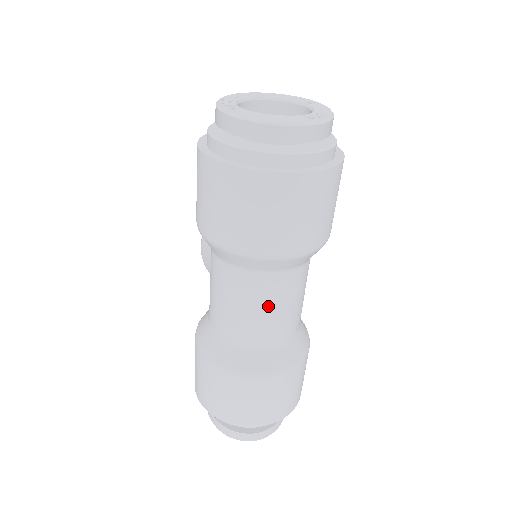
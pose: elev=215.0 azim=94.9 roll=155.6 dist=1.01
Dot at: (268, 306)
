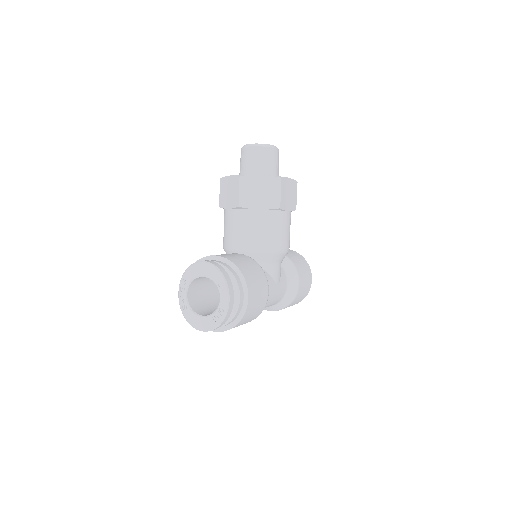
Dot at: occluded
